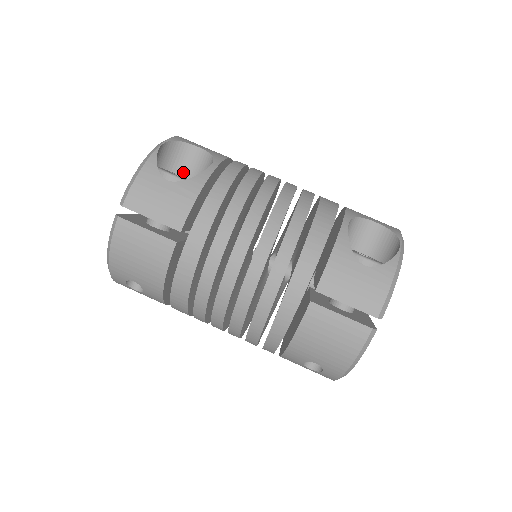
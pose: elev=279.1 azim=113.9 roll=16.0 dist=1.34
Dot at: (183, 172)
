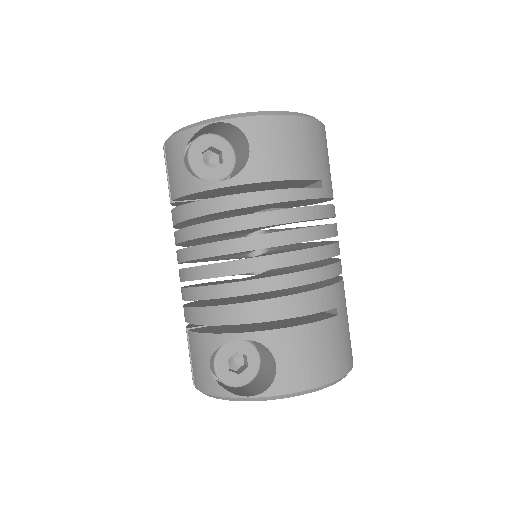
Dot at: (239, 150)
